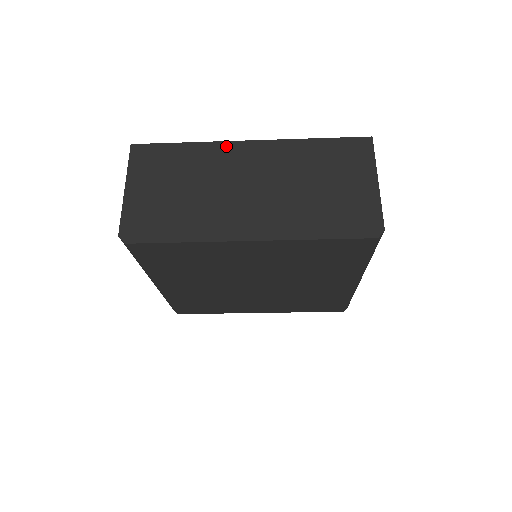
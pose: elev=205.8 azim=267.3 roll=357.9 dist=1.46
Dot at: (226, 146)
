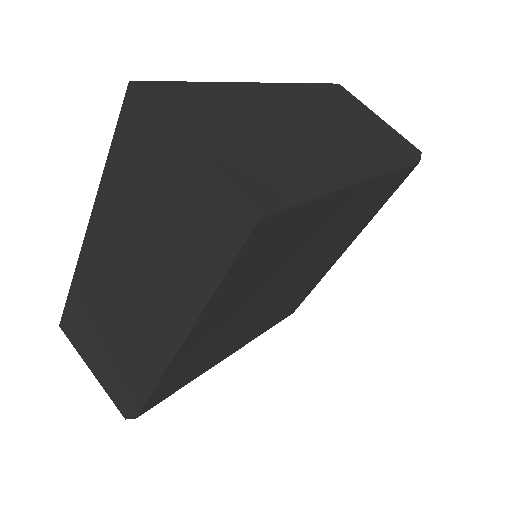
Dot at: (247, 87)
